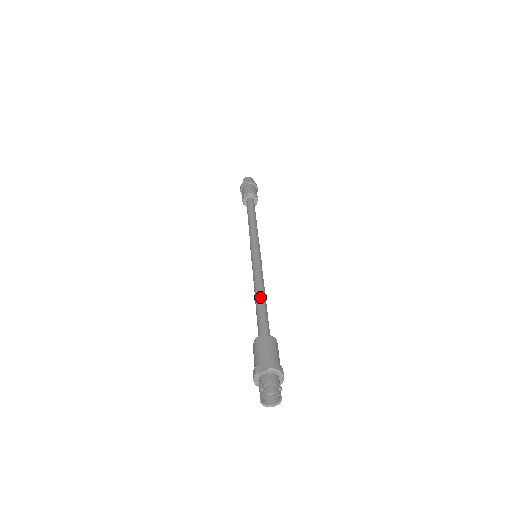
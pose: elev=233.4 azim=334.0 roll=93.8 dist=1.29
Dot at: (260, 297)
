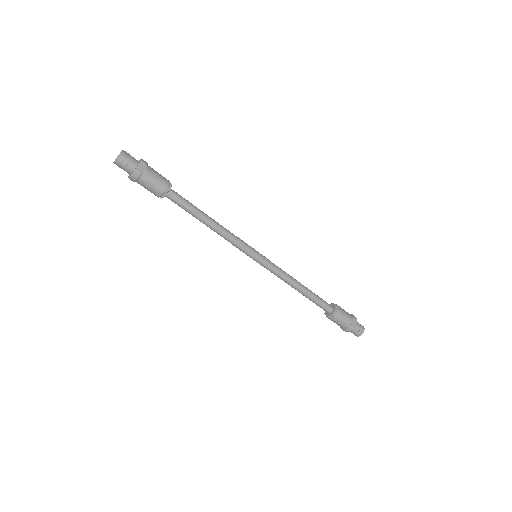
Dot at: (304, 287)
